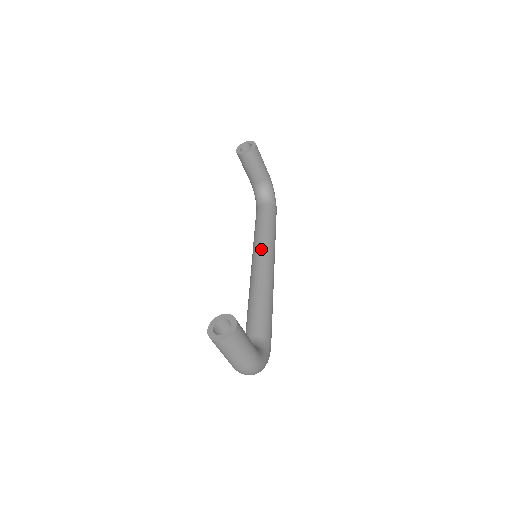
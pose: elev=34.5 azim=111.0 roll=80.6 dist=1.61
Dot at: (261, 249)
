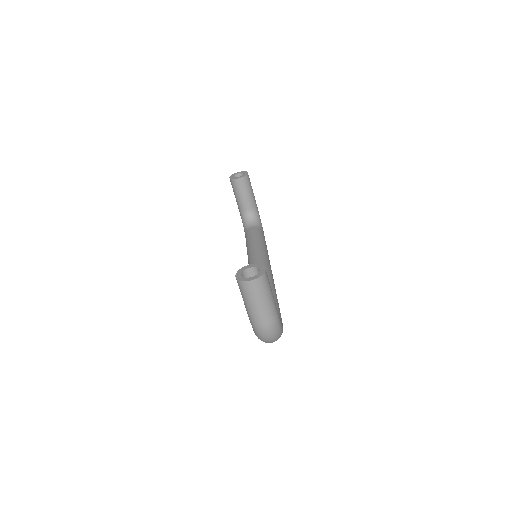
Dot at: (258, 254)
